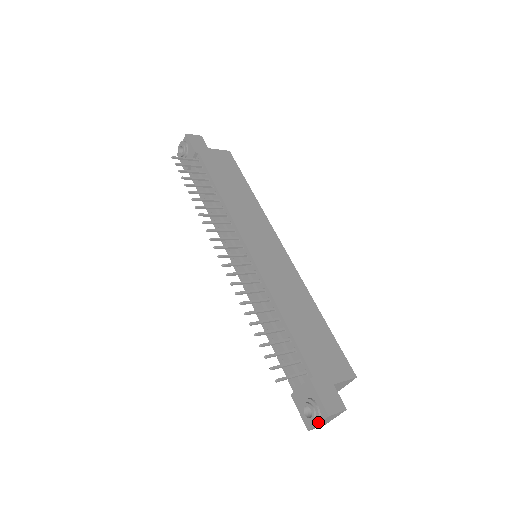
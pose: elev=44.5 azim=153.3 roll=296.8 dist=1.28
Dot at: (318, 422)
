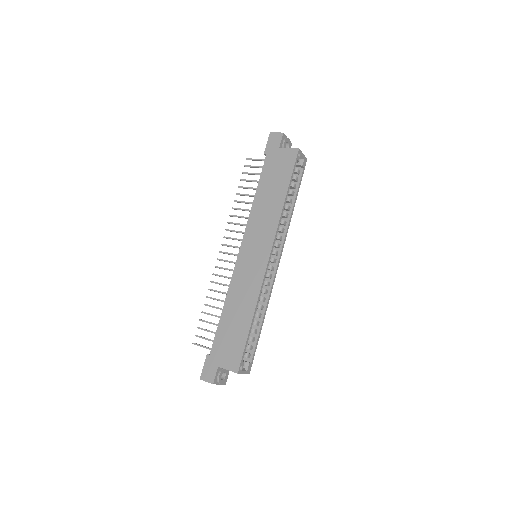
Dot at: occluded
